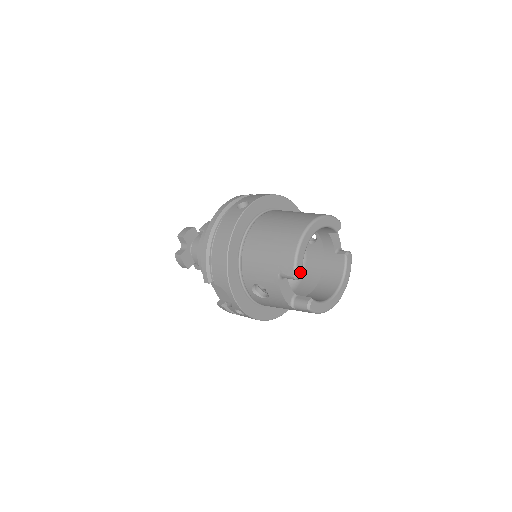
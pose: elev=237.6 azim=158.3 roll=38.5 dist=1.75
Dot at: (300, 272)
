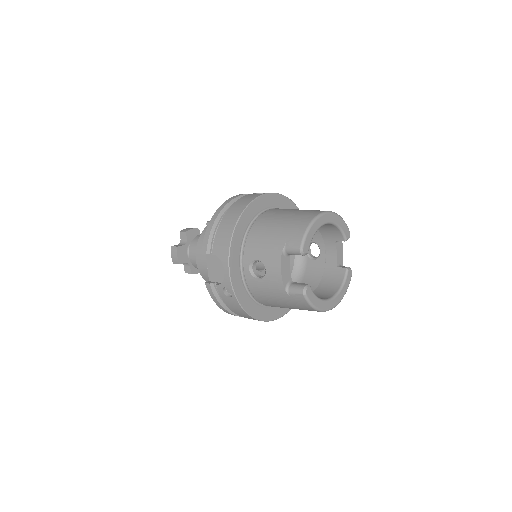
Dot at: (307, 248)
